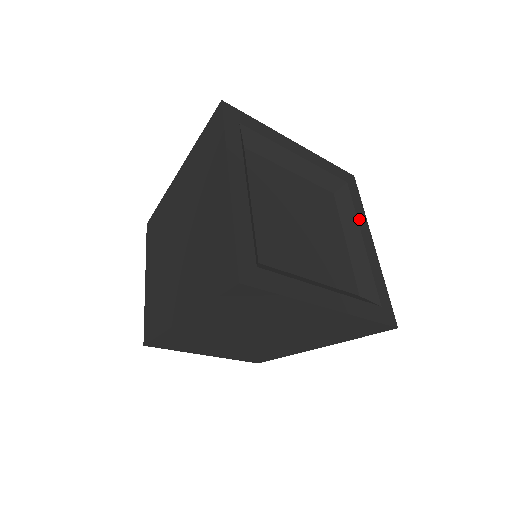
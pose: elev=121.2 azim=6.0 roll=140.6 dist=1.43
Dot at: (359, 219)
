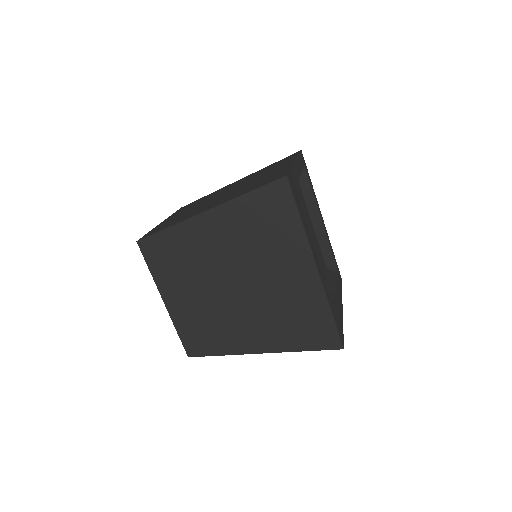
Dot at: (316, 201)
